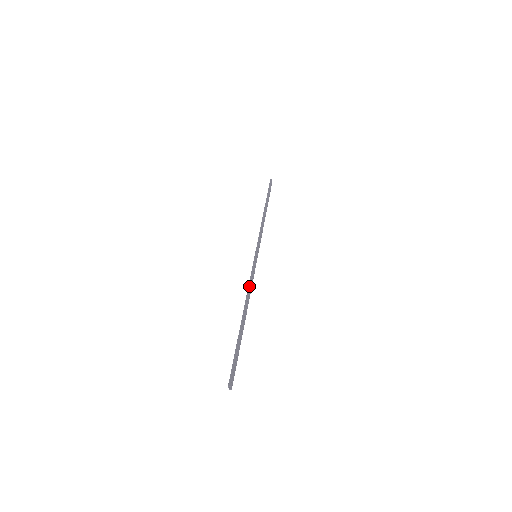
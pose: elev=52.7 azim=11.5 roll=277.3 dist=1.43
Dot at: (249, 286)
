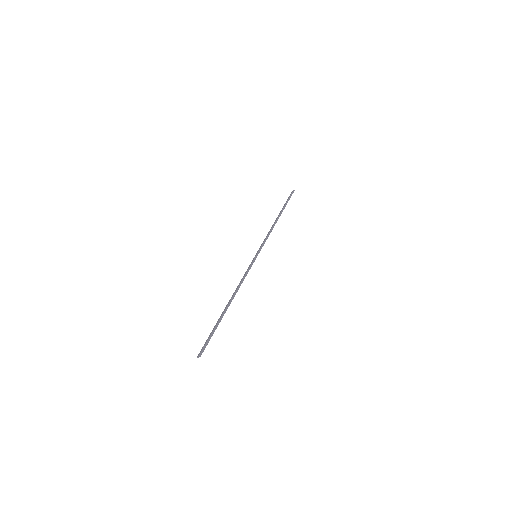
Dot at: (242, 281)
